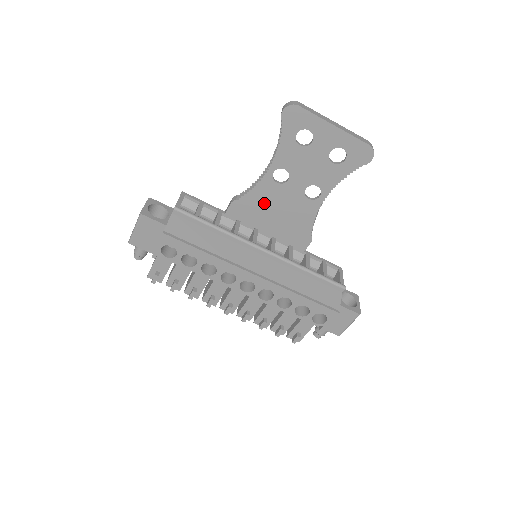
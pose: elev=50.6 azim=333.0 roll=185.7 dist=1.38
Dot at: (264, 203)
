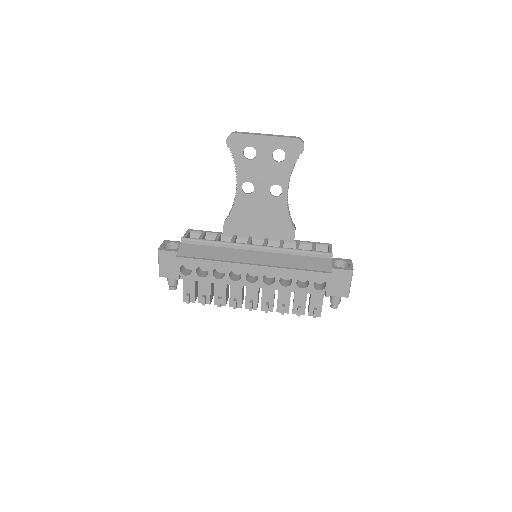
Dot at: (246, 214)
